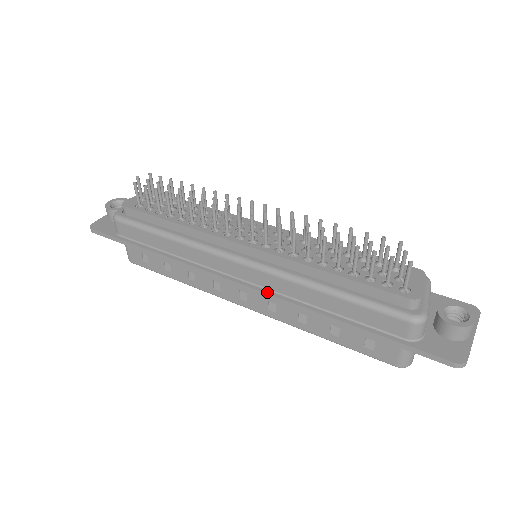
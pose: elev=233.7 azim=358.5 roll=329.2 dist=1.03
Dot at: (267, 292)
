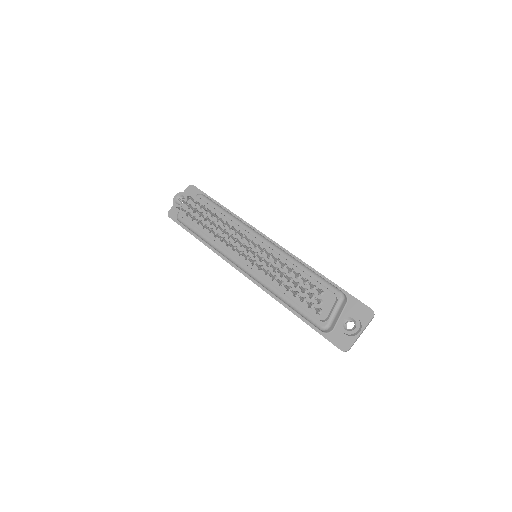
Dot at: (259, 286)
